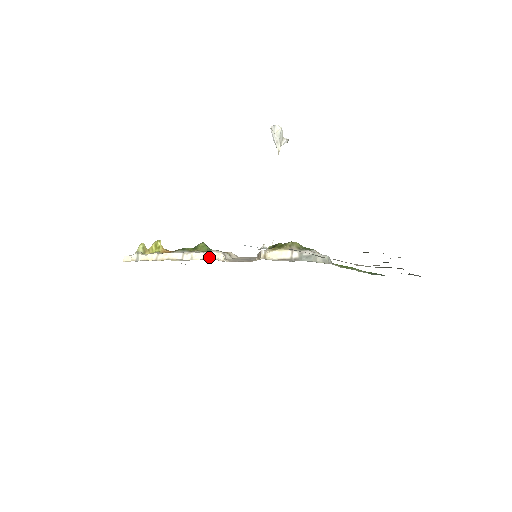
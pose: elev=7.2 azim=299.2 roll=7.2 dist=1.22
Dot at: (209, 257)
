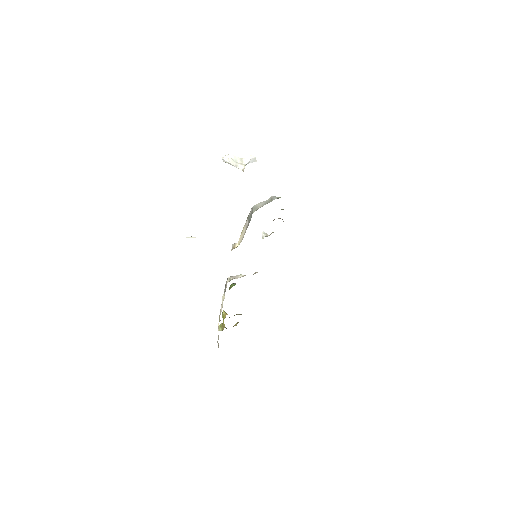
Dot at: (225, 289)
